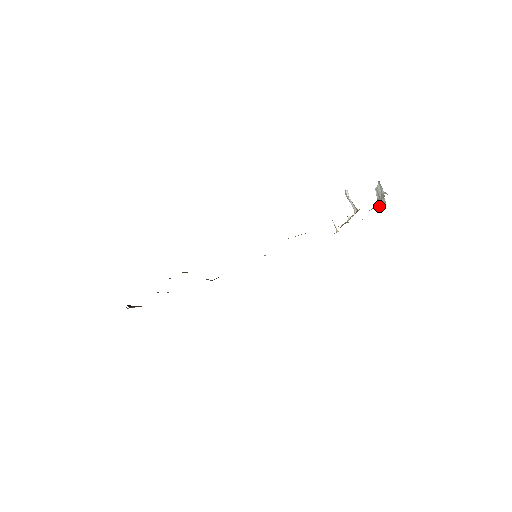
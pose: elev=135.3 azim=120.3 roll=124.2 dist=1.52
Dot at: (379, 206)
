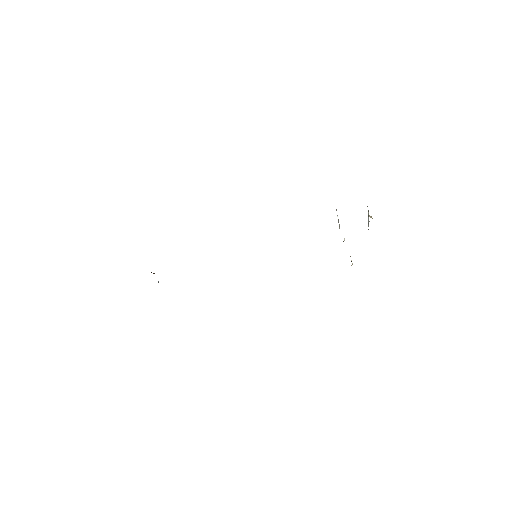
Dot at: occluded
